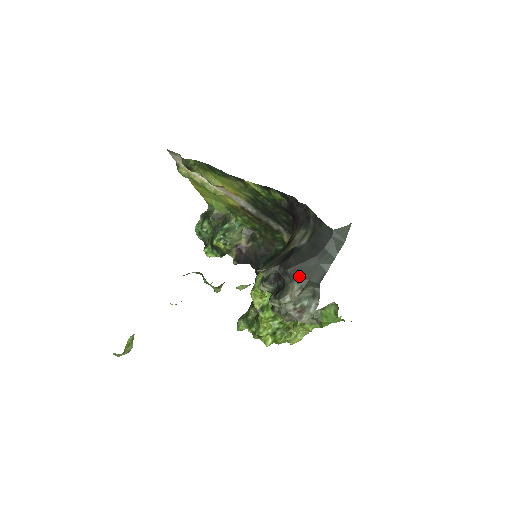
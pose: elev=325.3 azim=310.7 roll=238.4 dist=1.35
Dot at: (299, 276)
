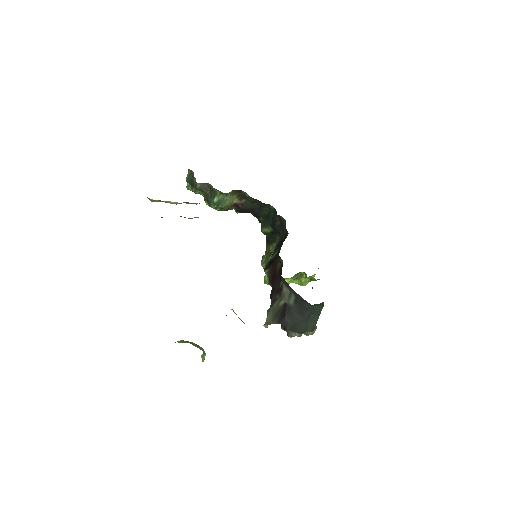
Dot at: (296, 331)
